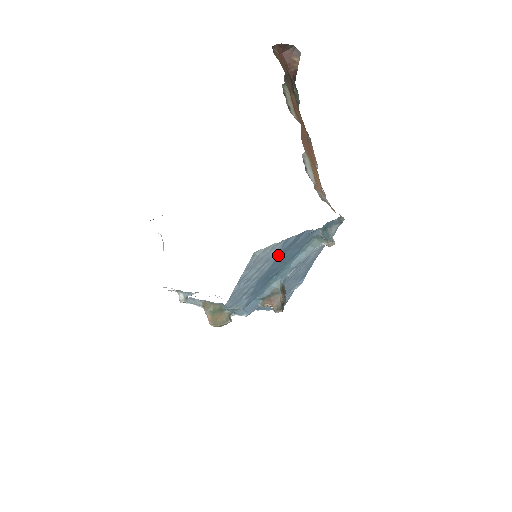
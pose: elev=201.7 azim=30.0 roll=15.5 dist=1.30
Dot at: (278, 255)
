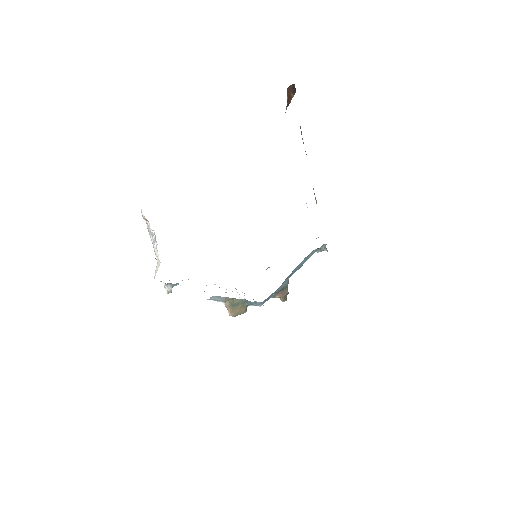
Dot at: occluded
